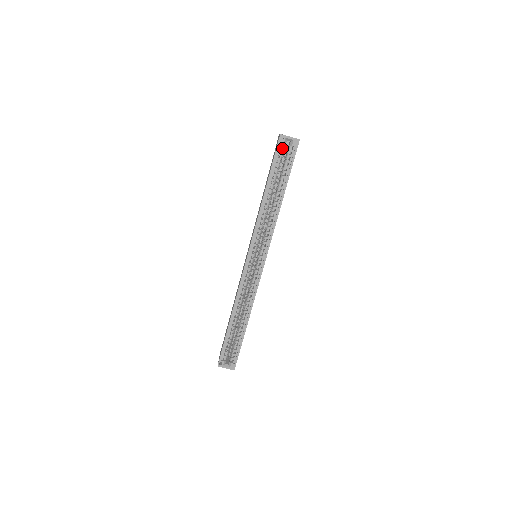
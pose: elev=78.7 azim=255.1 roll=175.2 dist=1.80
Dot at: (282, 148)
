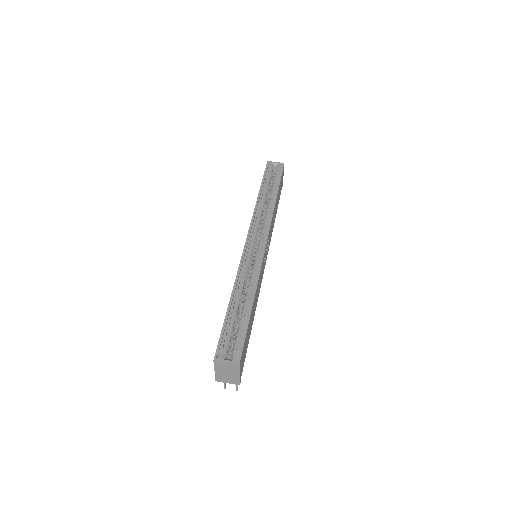
Dot at: (270, 170)
